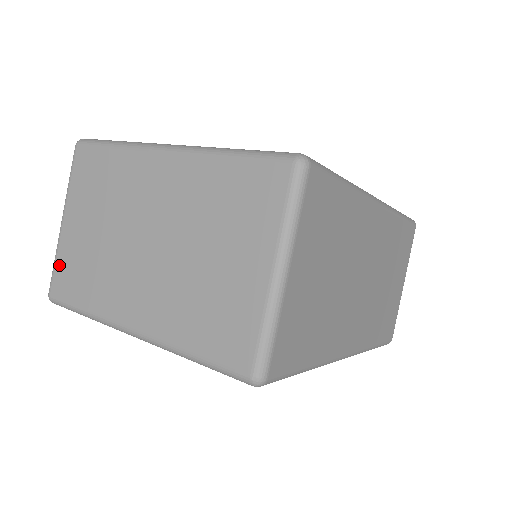
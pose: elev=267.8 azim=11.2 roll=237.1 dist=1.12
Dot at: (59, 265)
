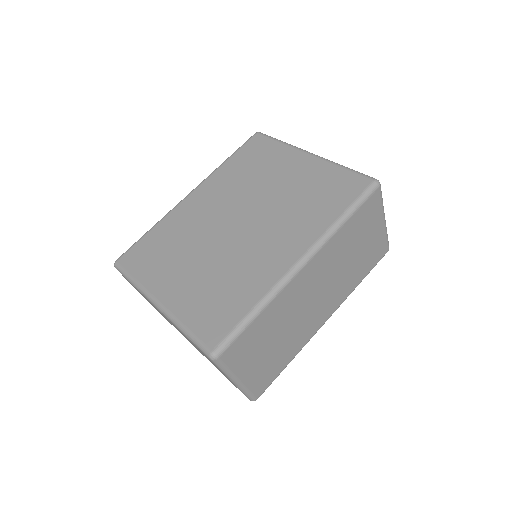
Dot at: occluded
